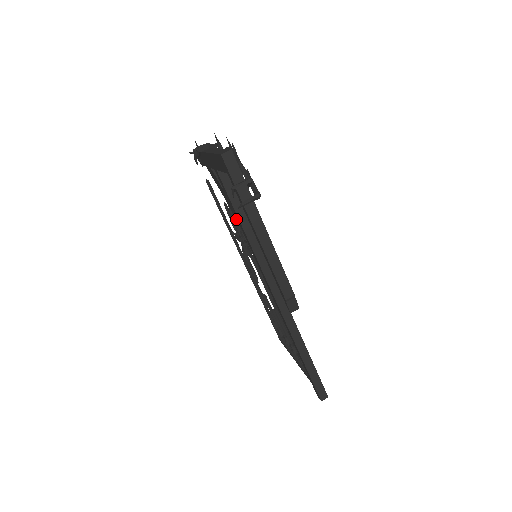
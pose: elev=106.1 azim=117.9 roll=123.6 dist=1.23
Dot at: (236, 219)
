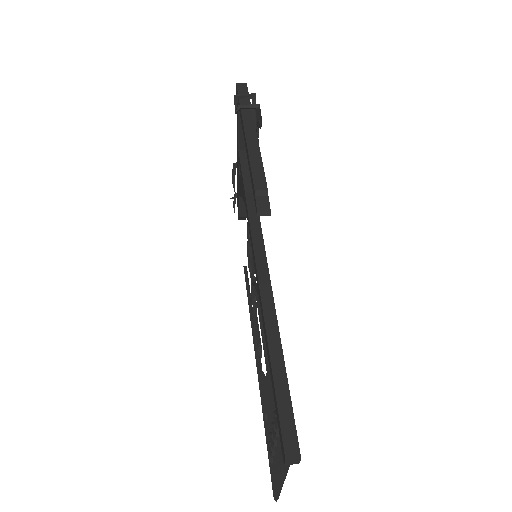
Dot at: (244, 201)
